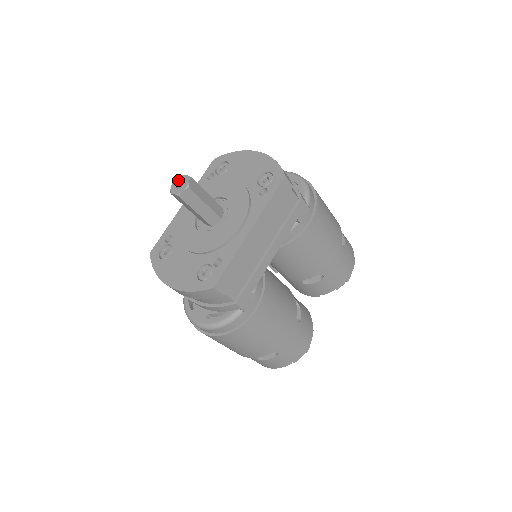
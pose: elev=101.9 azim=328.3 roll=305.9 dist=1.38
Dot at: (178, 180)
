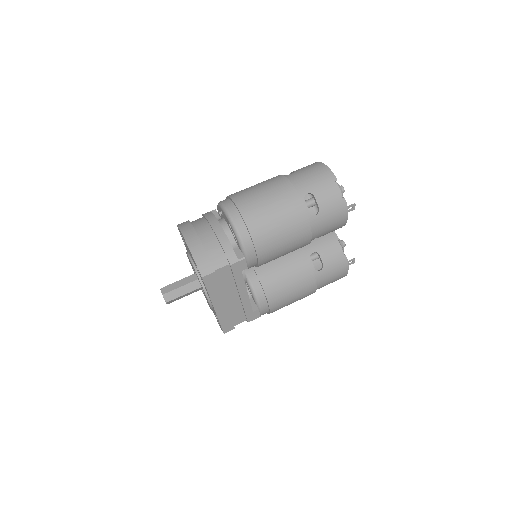
Dot at: occluded
